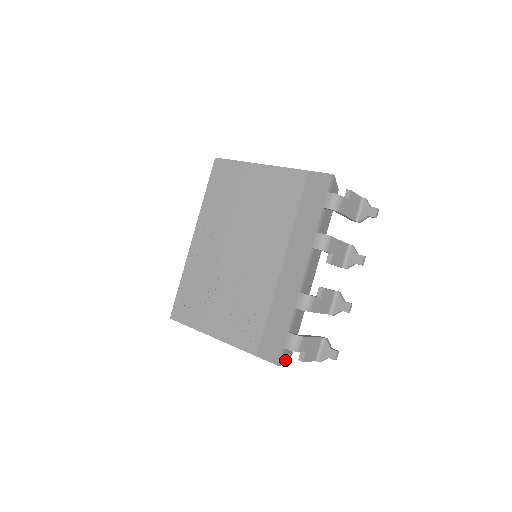
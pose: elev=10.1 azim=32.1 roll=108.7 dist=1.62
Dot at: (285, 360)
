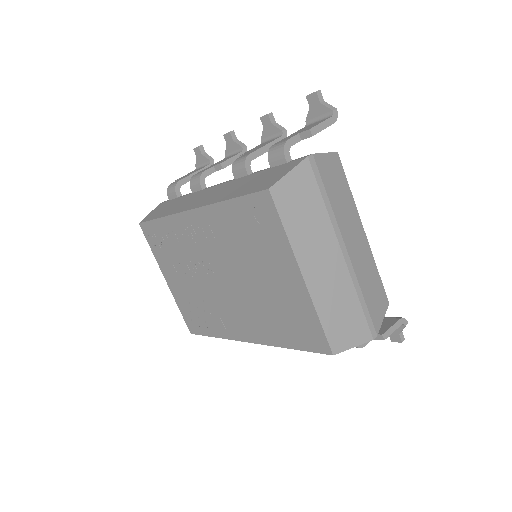
Dot at: occluded
